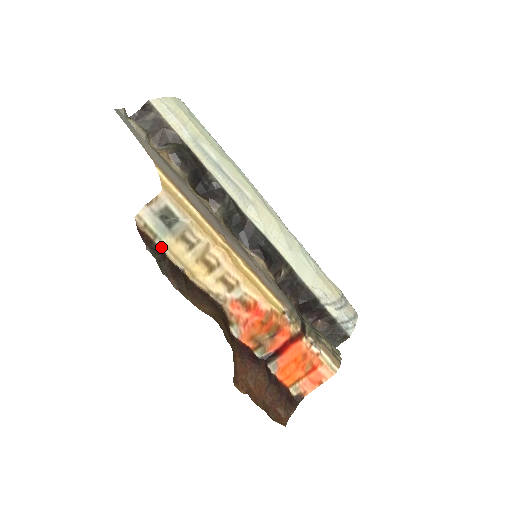
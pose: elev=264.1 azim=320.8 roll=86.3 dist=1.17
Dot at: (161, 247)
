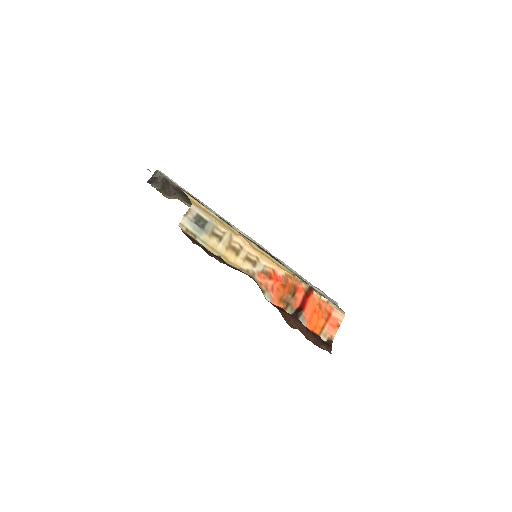
Dot at: (201, 243)
